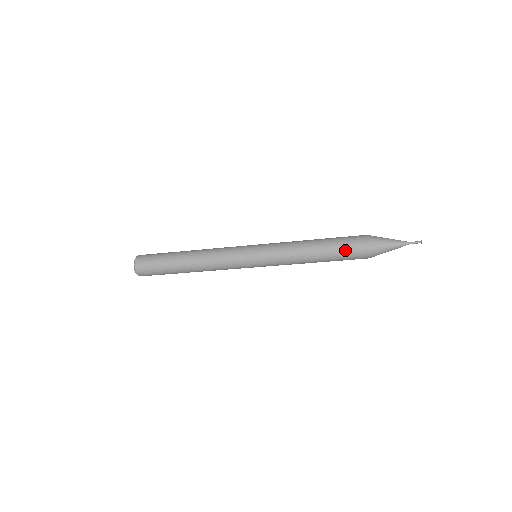
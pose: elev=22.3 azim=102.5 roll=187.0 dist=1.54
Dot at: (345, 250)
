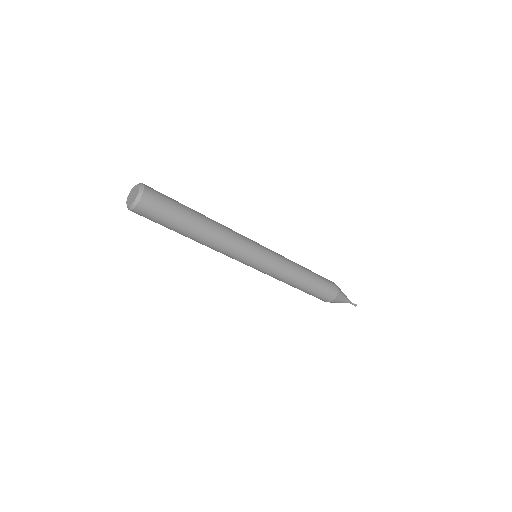
Dot at: (324, 279)
